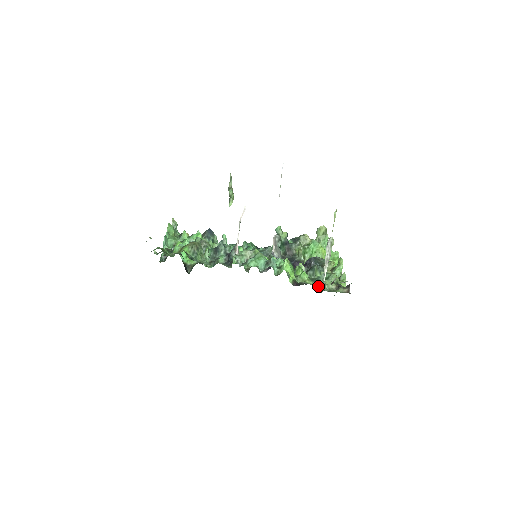
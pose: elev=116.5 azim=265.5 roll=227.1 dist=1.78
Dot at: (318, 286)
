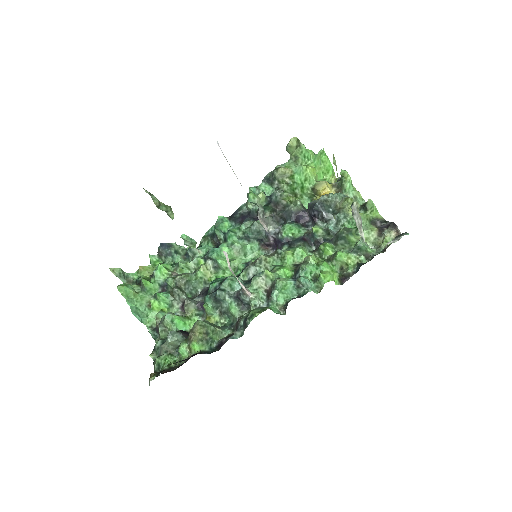
Dot at: (363, 255)
